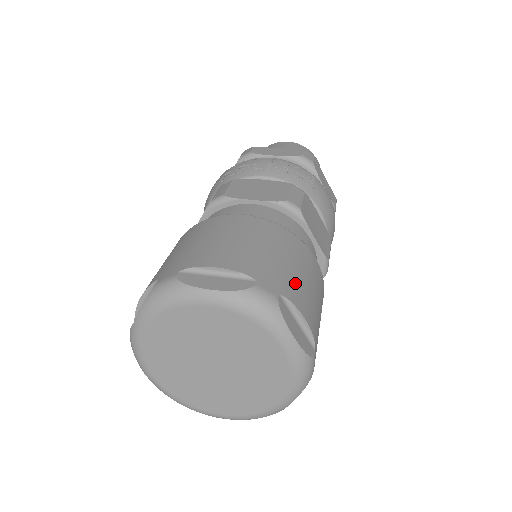
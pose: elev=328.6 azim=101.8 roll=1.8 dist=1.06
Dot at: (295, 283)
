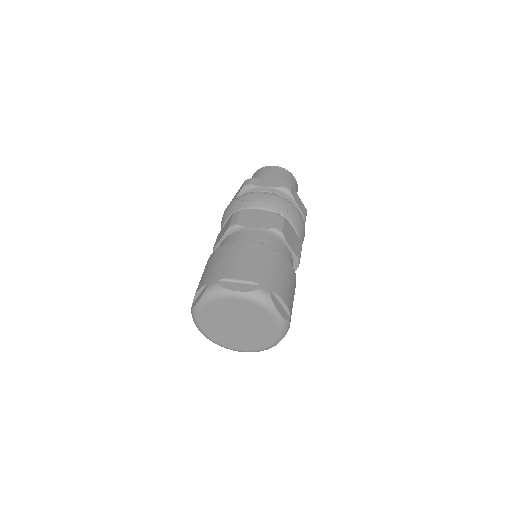
Dot at: (279, 283)
